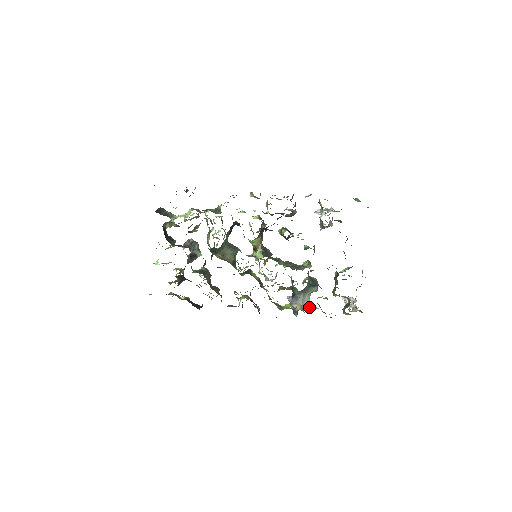
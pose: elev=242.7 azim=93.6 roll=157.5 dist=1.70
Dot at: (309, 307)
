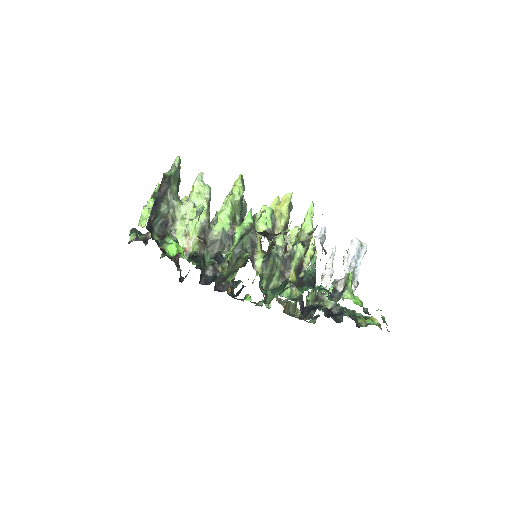
Dot at: occluded
